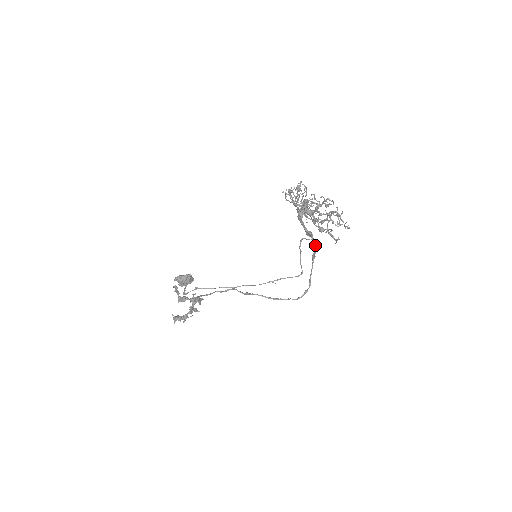
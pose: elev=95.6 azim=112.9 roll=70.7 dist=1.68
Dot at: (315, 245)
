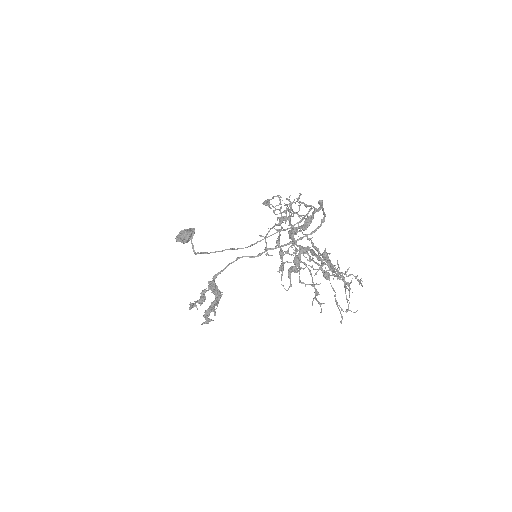
Dot at: (319, 210)
